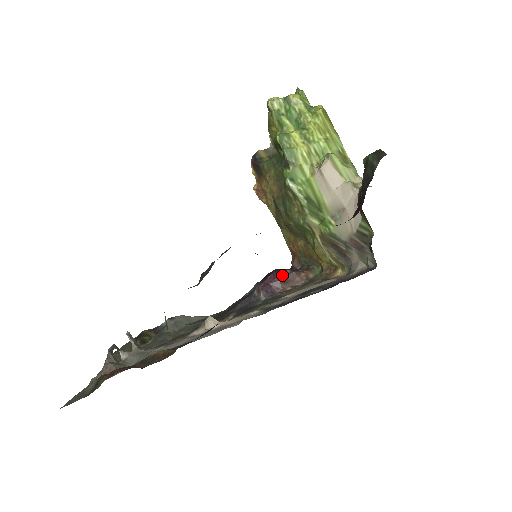
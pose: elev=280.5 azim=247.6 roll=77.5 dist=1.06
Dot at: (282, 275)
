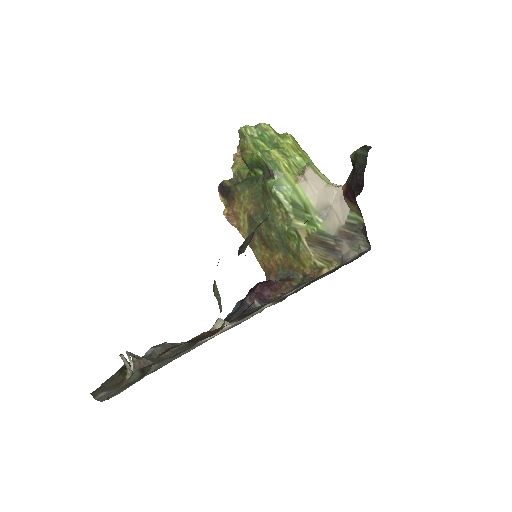
Dot at: (270, 284)
